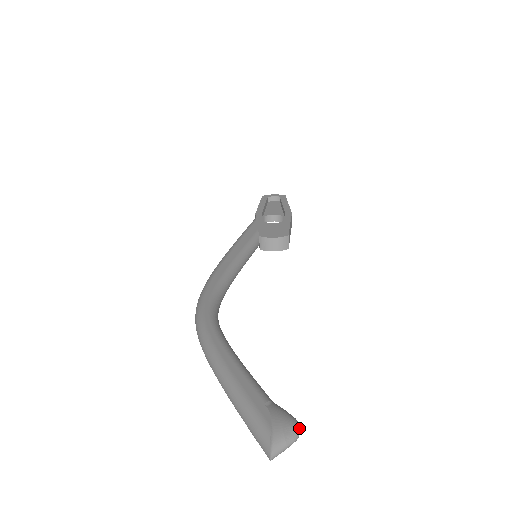
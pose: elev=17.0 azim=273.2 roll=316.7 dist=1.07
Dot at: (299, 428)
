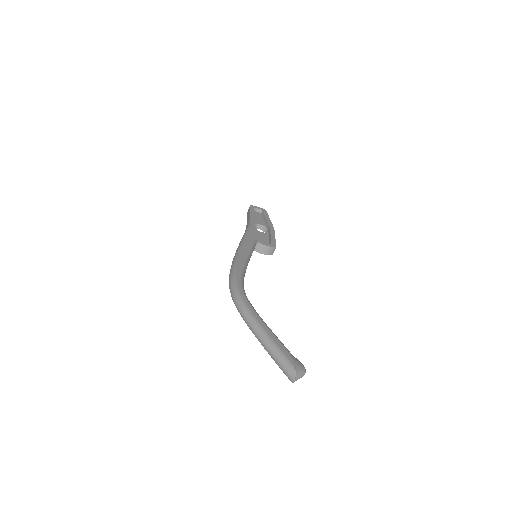
Dot at: (305, 370)
